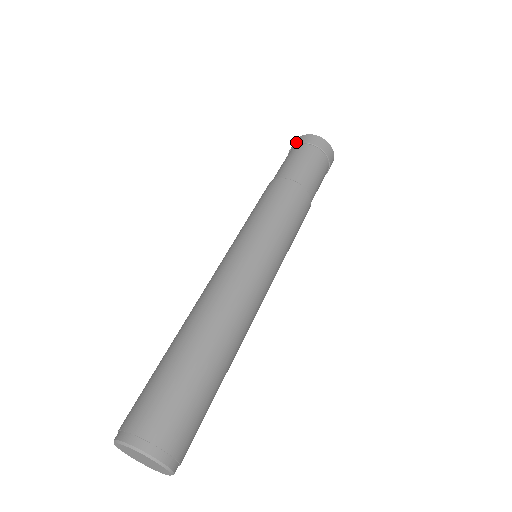
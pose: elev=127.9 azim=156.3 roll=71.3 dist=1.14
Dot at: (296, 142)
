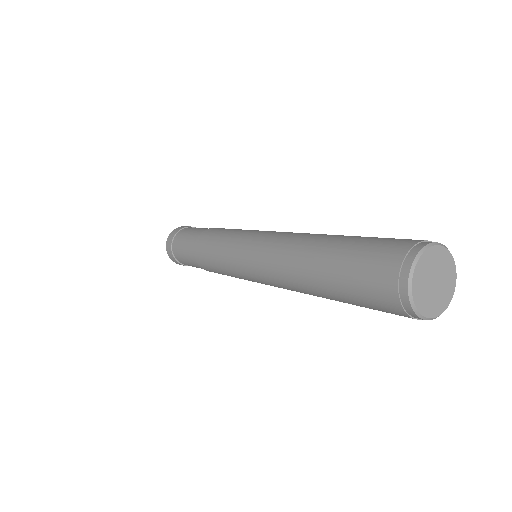
Dot at: (170, 239)
